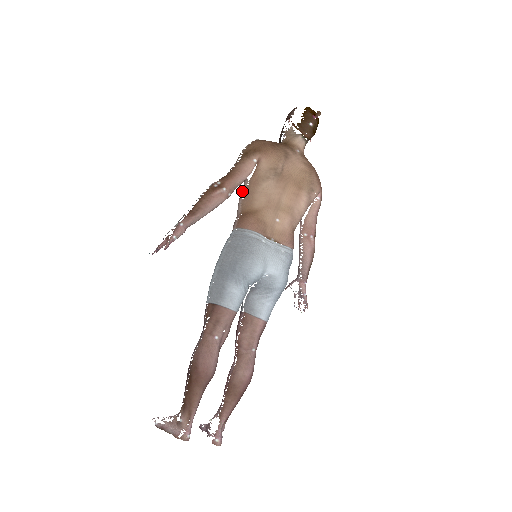
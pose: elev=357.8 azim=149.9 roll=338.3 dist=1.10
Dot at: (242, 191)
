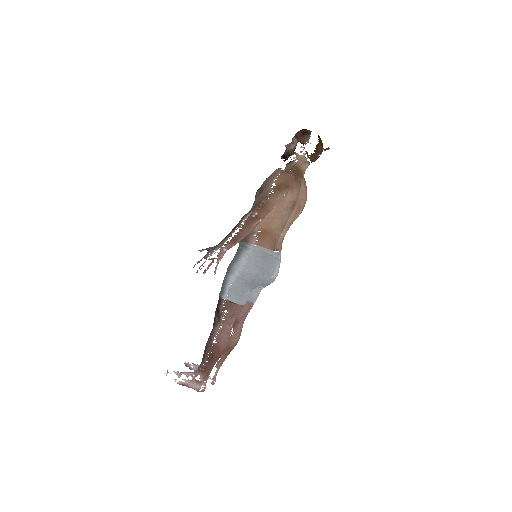
Dot at: occluded
